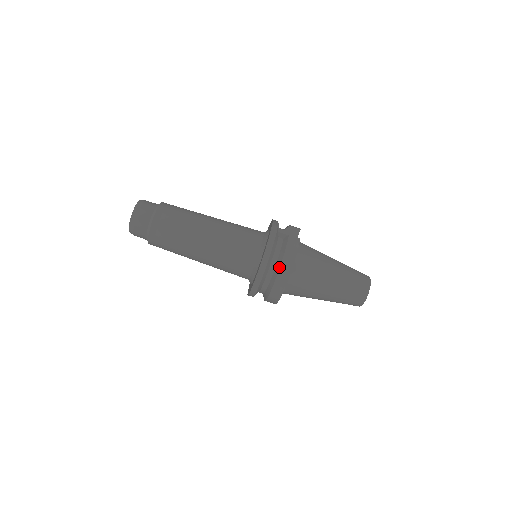
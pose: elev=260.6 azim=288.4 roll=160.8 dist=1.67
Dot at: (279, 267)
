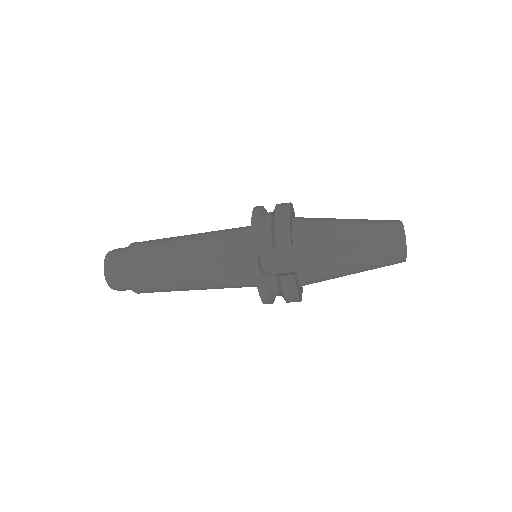
Dot at: occluded
